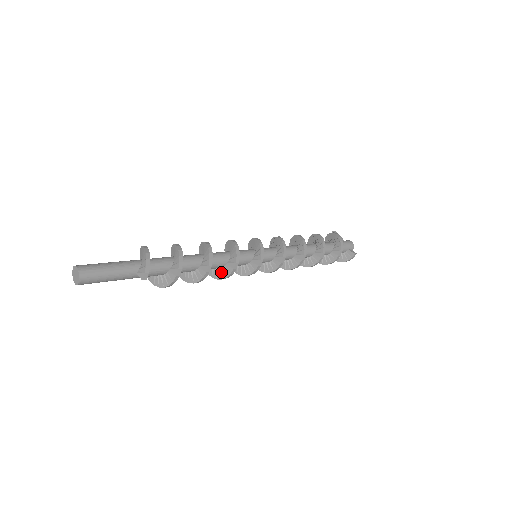
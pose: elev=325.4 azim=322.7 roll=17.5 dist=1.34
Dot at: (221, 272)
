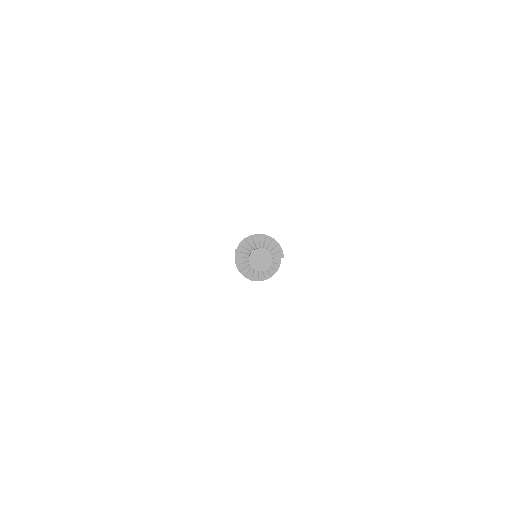
Dot at: occluded
